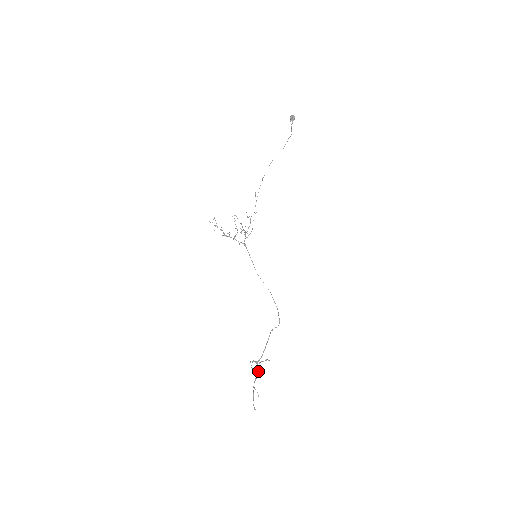
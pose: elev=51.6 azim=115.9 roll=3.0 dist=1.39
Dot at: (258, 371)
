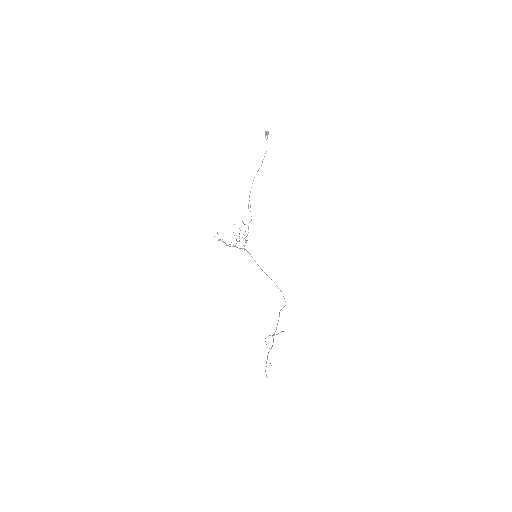
Dot at: occluded
